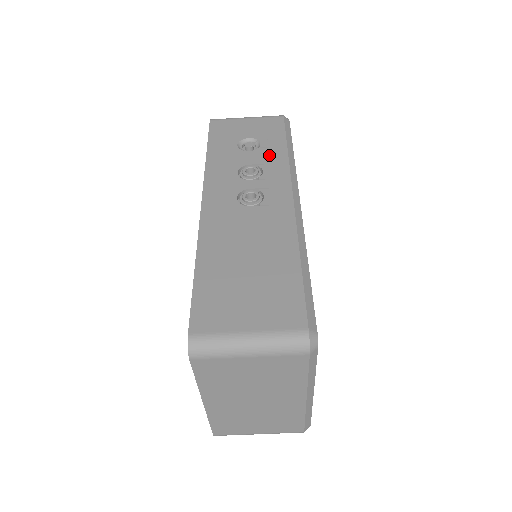
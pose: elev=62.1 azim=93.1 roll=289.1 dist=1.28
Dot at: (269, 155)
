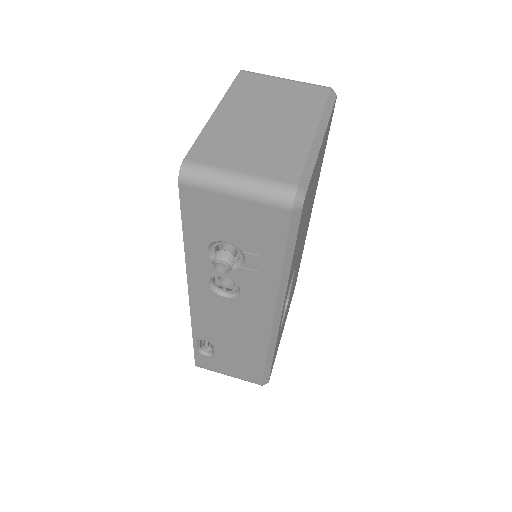
Dot at: occluded
